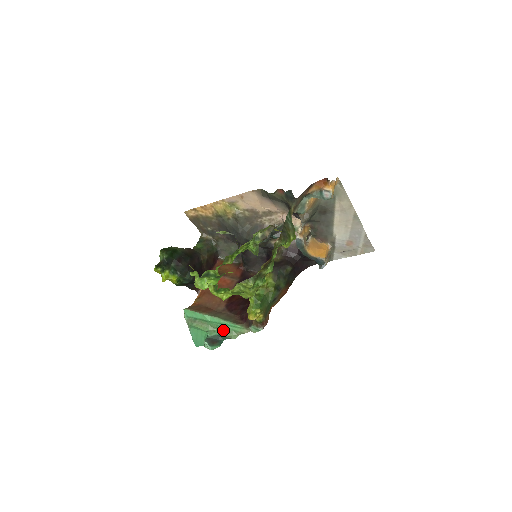
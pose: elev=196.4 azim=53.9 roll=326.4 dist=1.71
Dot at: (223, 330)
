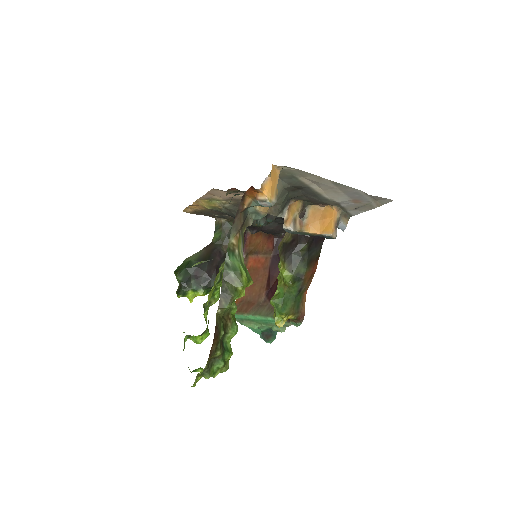
Dot at: (270, 325)
